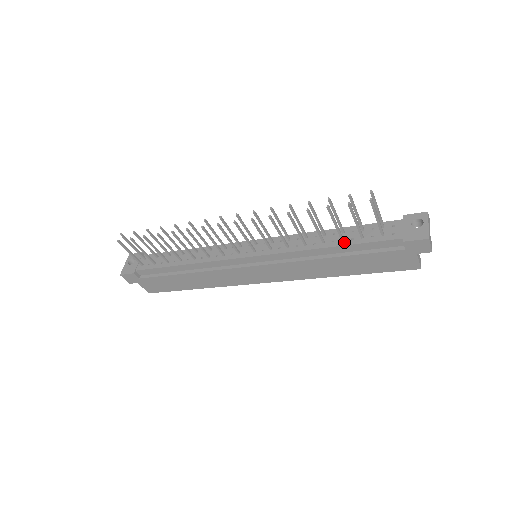
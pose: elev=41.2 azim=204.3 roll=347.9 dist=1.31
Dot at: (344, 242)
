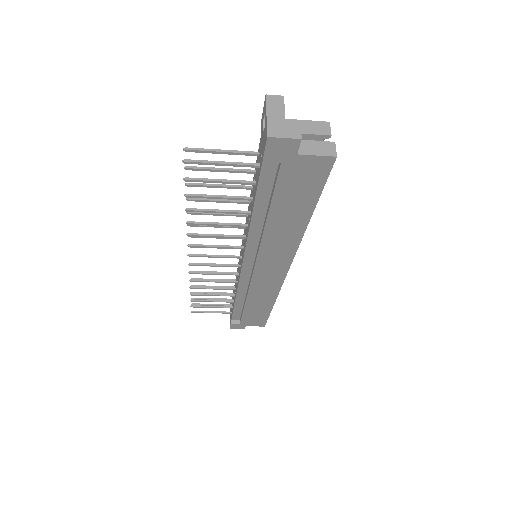
Dot at: (253, 201)
